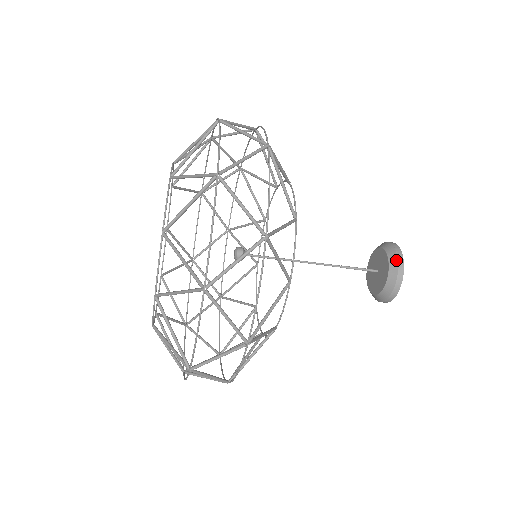
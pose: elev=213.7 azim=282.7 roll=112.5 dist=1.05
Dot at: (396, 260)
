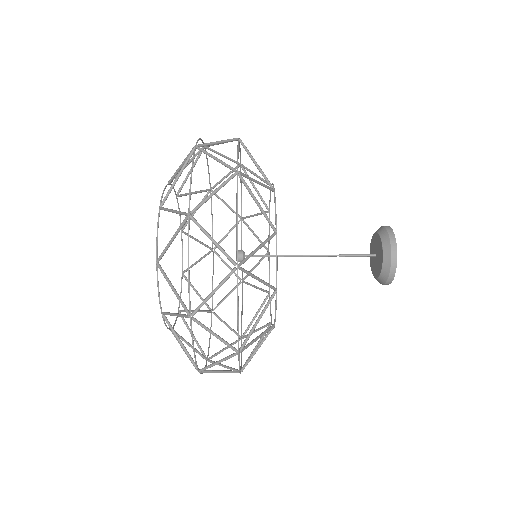
Dot at: (389, 268)
